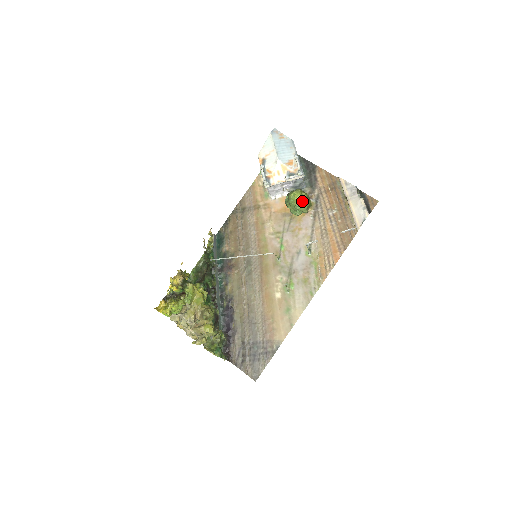
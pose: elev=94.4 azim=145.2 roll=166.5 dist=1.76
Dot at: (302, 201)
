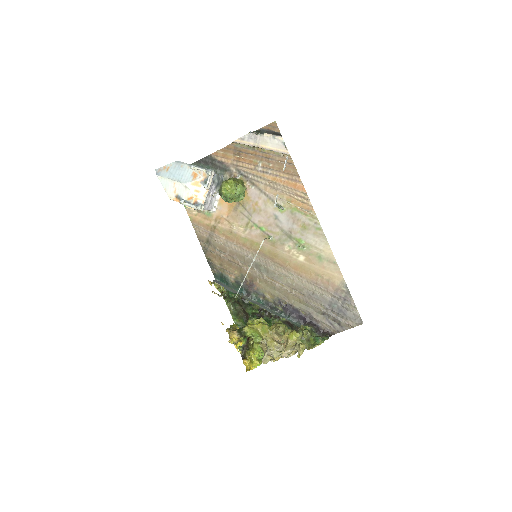
Dot at: (234, 186)
